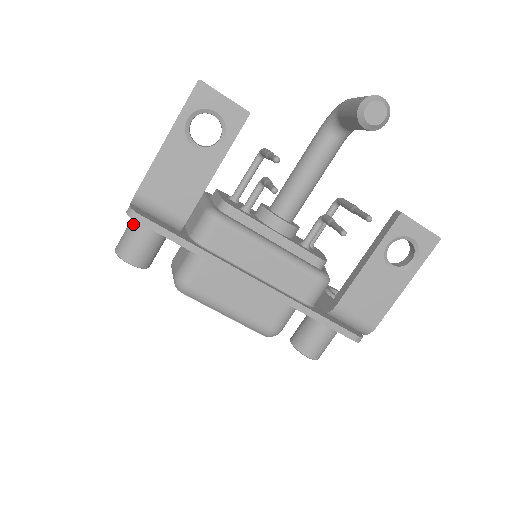
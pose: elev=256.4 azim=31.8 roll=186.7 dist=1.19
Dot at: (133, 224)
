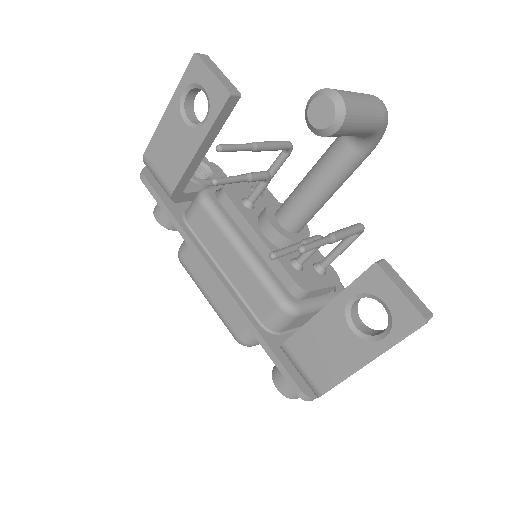
Dot at: occluded
